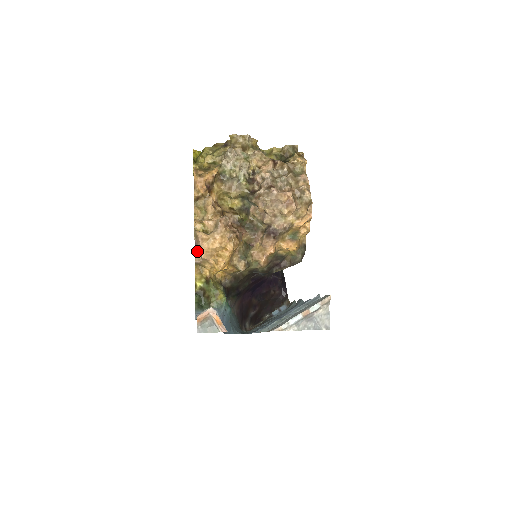
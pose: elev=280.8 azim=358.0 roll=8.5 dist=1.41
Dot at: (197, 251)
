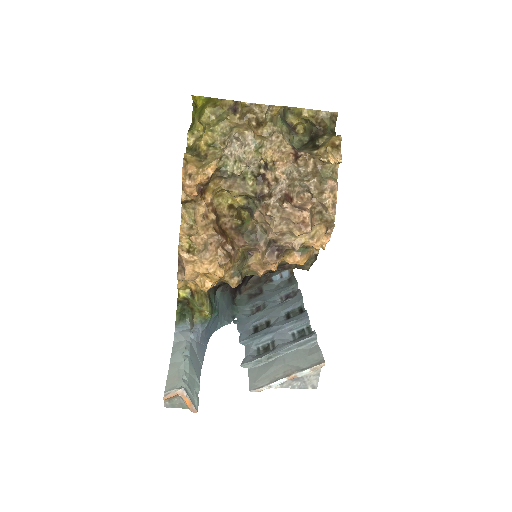
Dot at: (180, 269)
